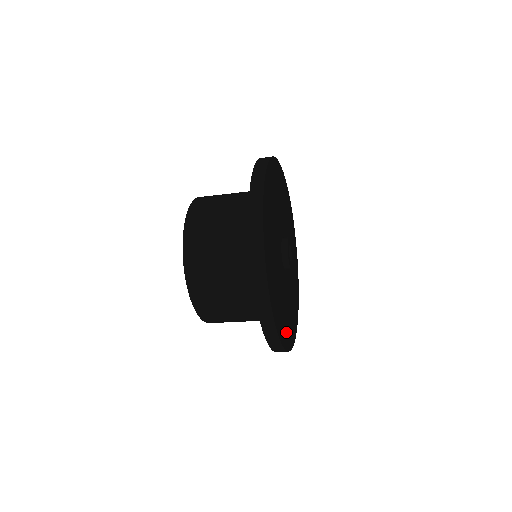
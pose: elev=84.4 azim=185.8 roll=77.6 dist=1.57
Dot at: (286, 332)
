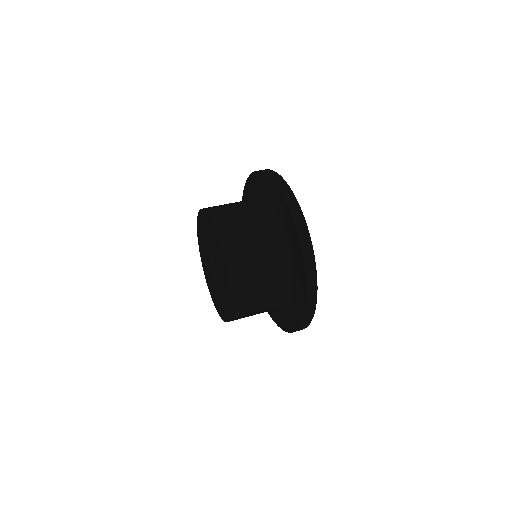
Dot at: occluded
